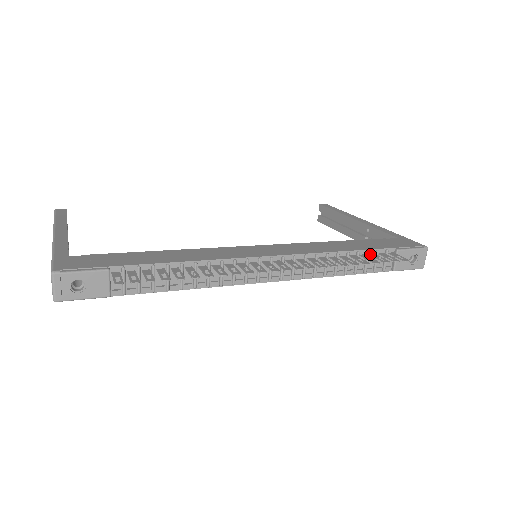
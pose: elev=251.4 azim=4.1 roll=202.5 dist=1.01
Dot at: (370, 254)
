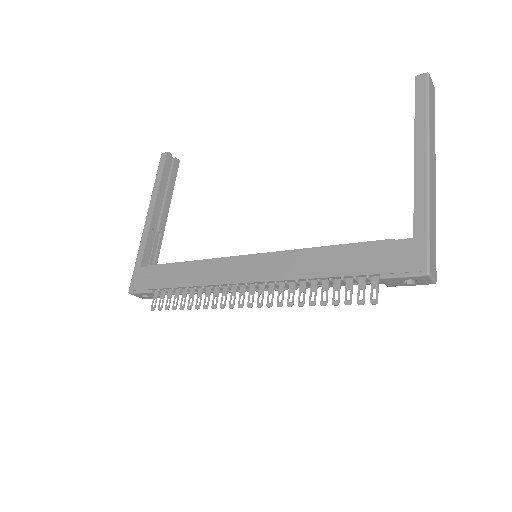
Dot at: (346, 279)
